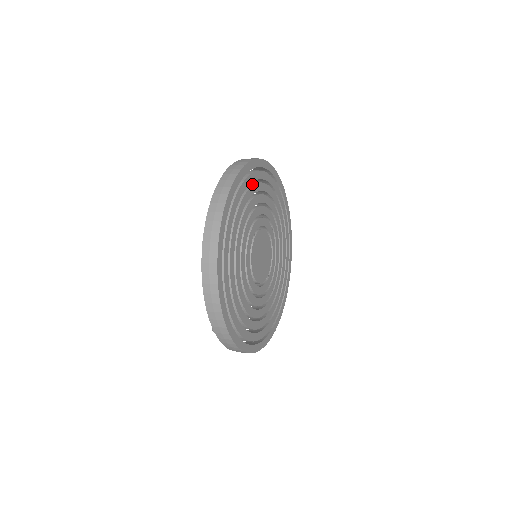
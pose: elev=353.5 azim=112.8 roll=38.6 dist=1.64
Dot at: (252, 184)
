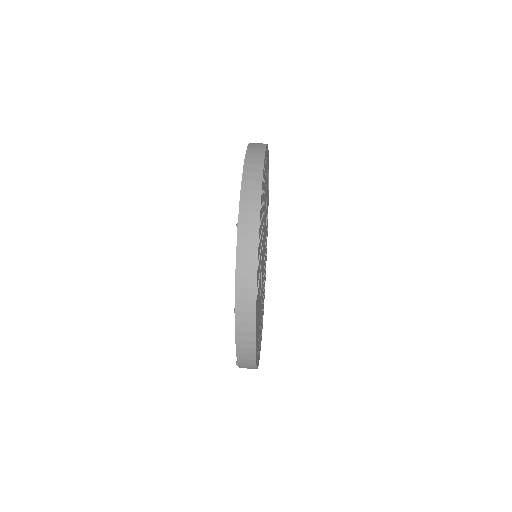
Dot at: occluded
